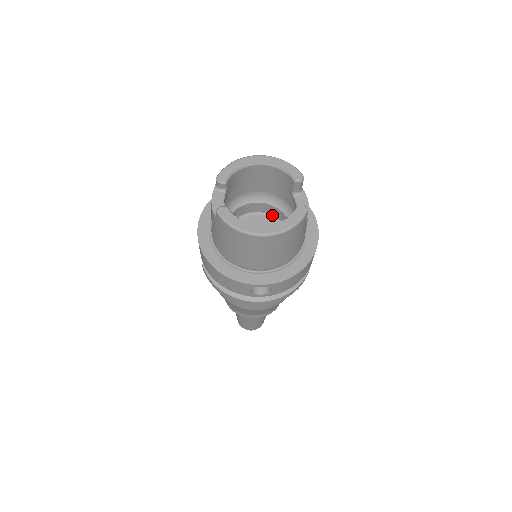
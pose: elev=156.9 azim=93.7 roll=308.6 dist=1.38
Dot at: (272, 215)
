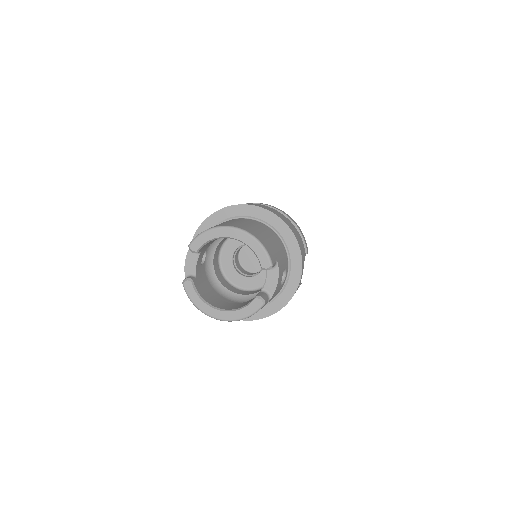
Dot at: occluded
